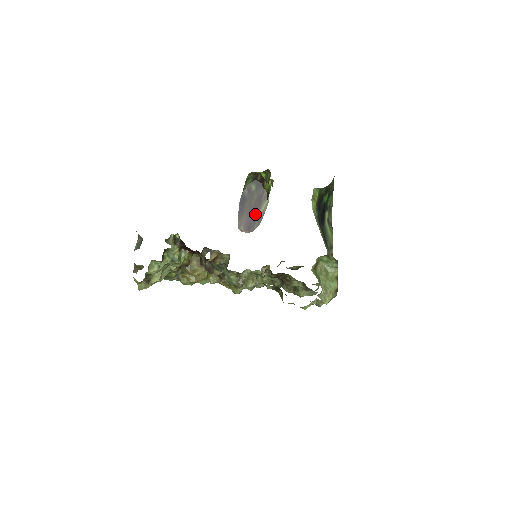
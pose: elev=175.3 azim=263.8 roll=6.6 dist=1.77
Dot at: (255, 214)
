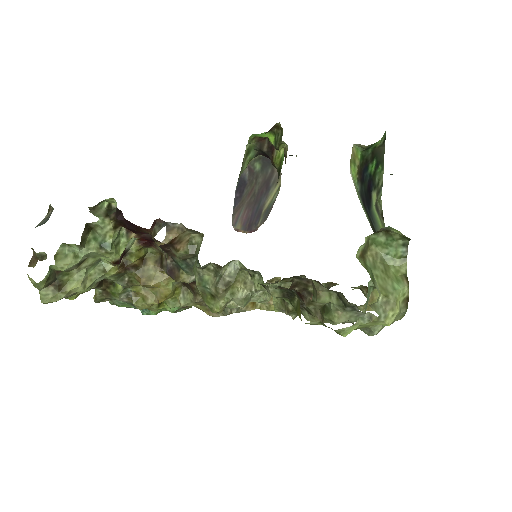
Dot at: (259, 205)
